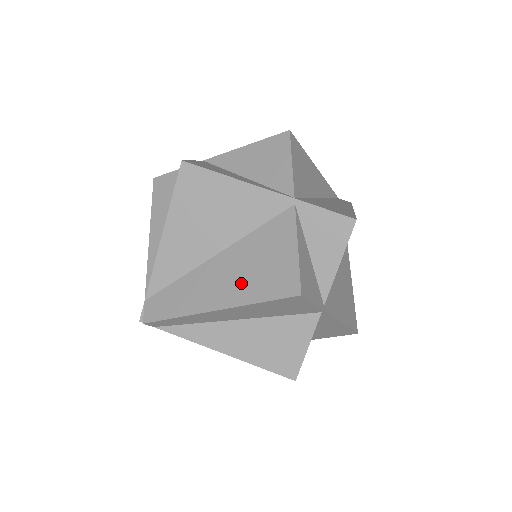
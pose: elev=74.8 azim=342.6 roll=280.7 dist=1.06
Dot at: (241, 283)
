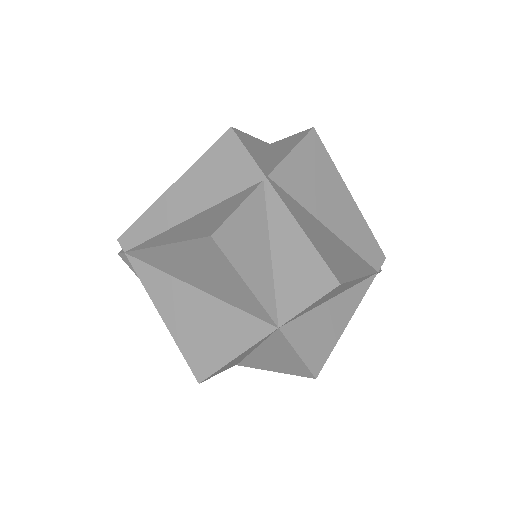
Dot at: occluded
